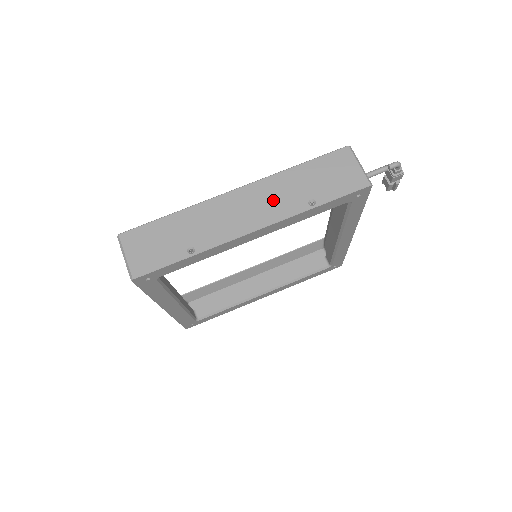
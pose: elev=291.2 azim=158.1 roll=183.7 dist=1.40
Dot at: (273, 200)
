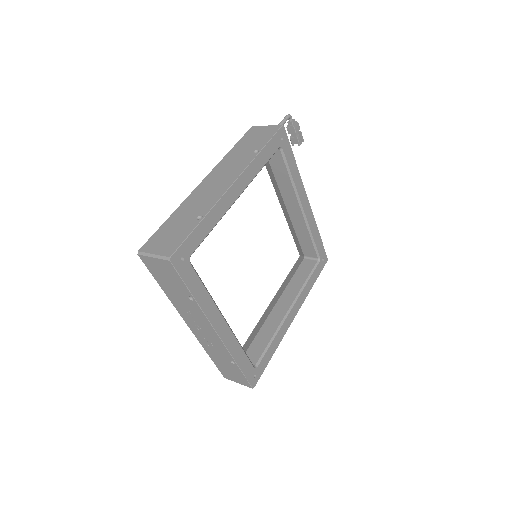
Dot at: (231, 167)
